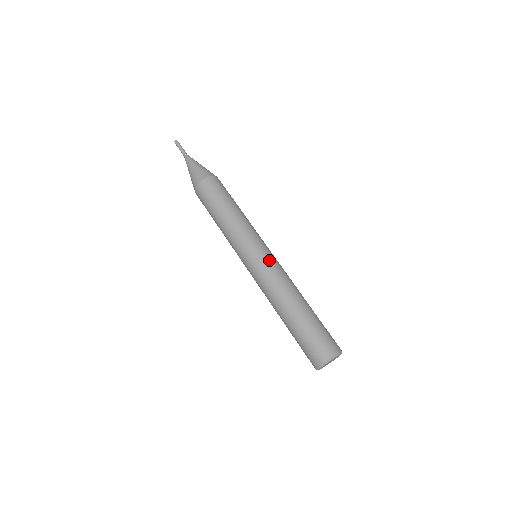
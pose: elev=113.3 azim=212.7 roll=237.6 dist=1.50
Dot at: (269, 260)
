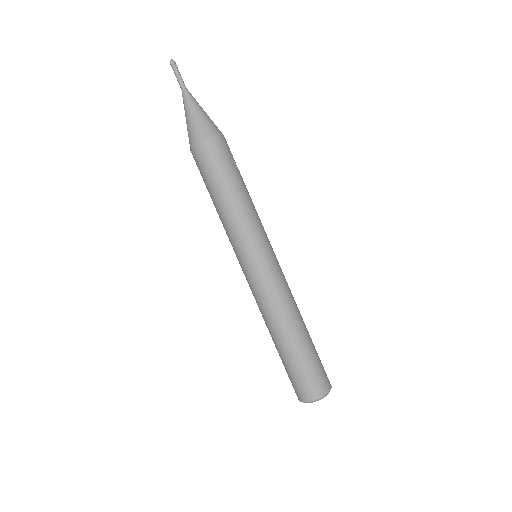
Dot at: (269, 273)
